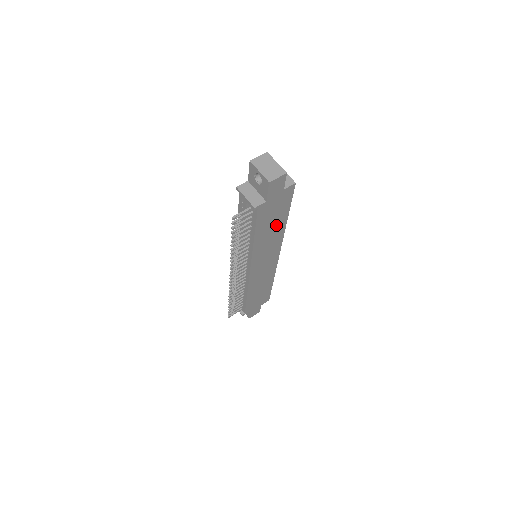
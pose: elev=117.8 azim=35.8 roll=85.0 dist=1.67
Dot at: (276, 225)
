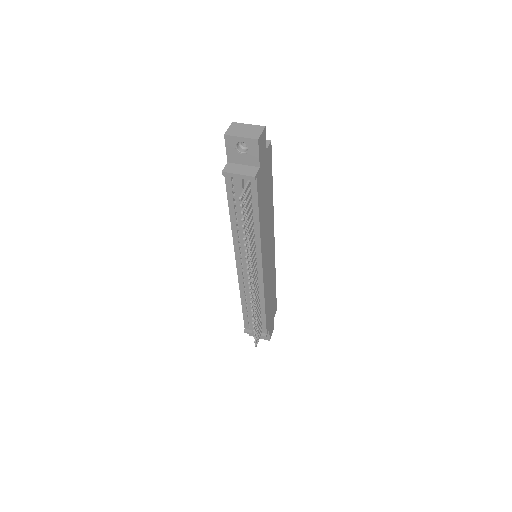
Dot at: (268, 201)
